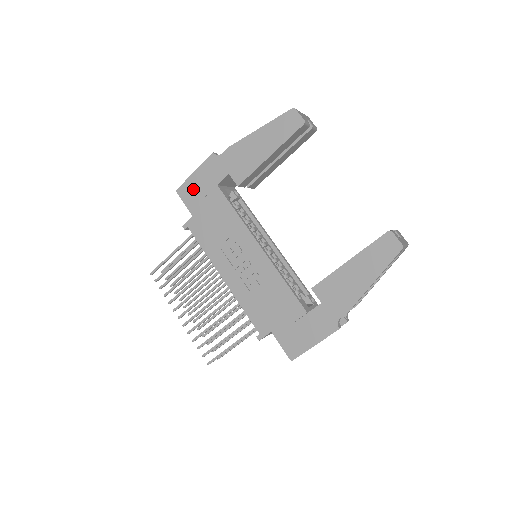
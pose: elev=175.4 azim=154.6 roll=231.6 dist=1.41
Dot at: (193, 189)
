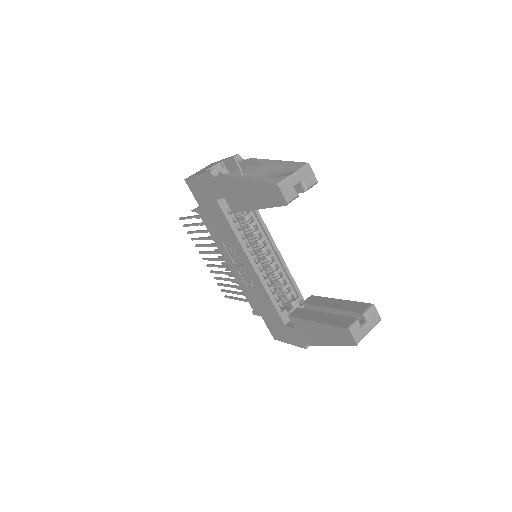
Dot at: (198, 189)
